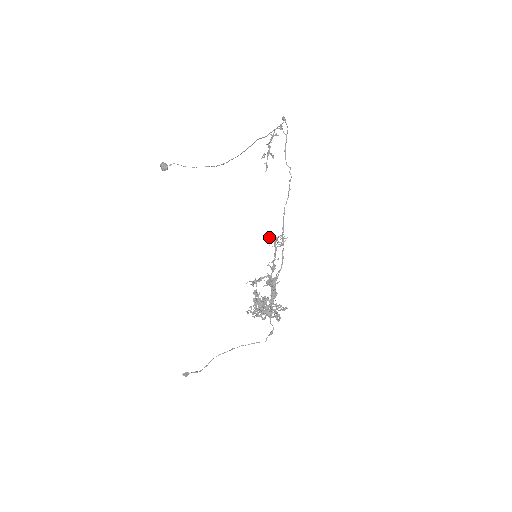
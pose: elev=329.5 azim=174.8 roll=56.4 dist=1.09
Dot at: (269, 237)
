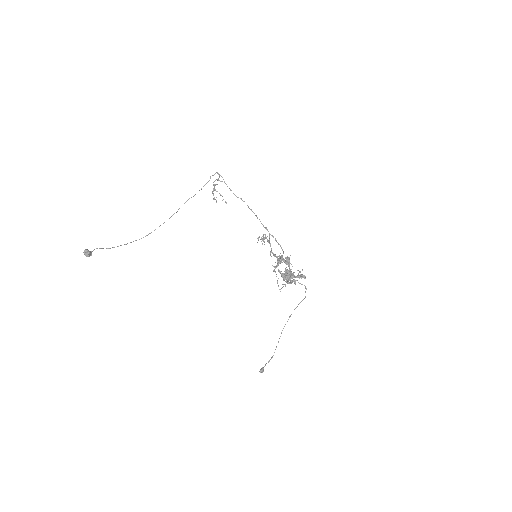
Dot at: (262, 236)
